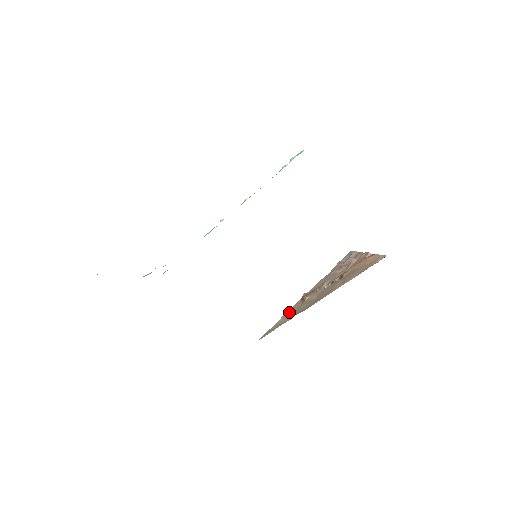
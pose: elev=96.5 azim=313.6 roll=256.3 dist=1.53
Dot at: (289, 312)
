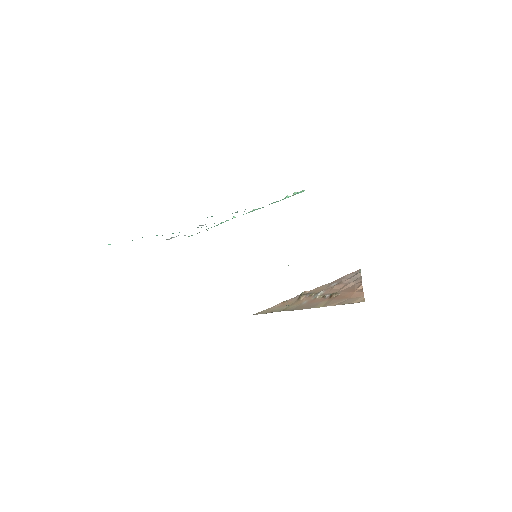
Dot at: (284, 303)
